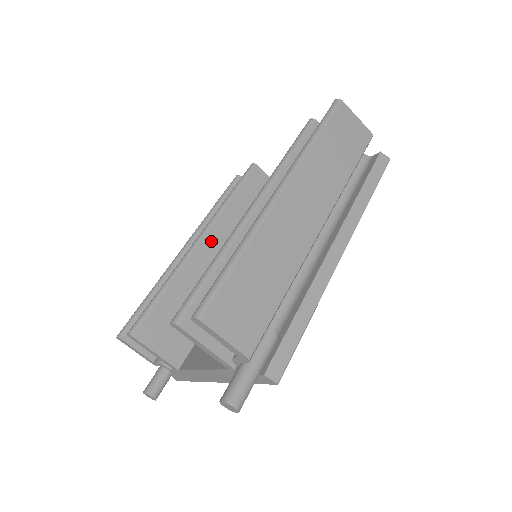
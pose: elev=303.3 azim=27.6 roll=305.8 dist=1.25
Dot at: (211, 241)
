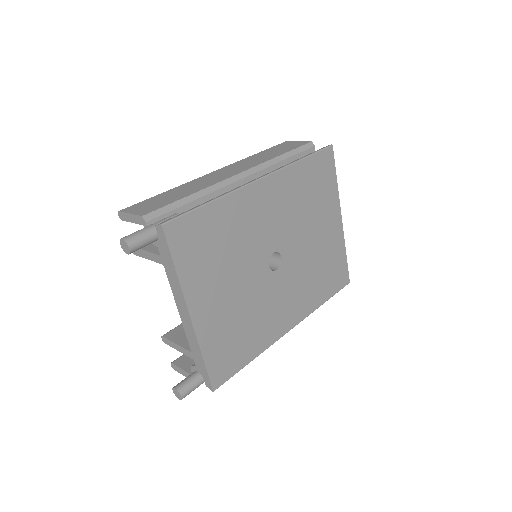
Dot at: occluded
